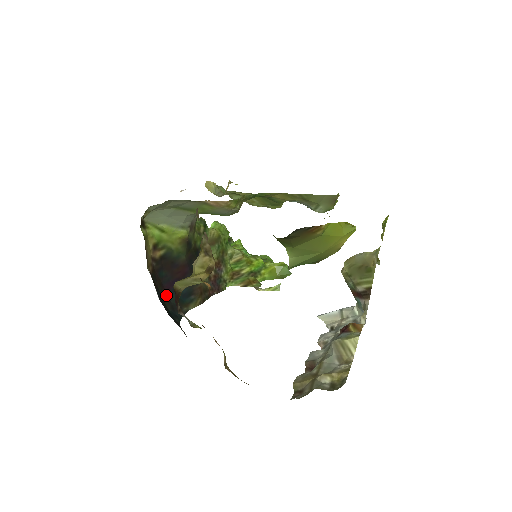
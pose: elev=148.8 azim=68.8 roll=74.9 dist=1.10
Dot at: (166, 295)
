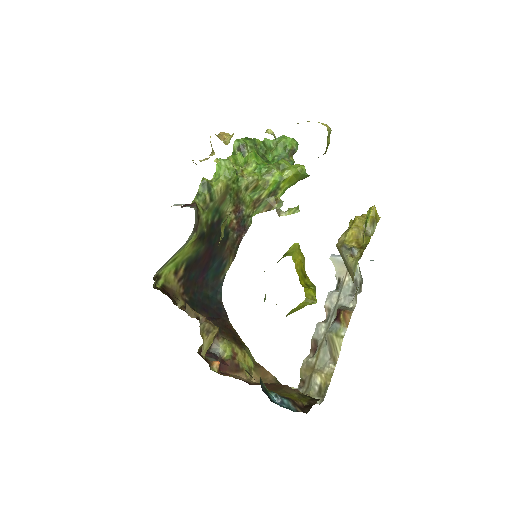
Dot at: (203, 285)
